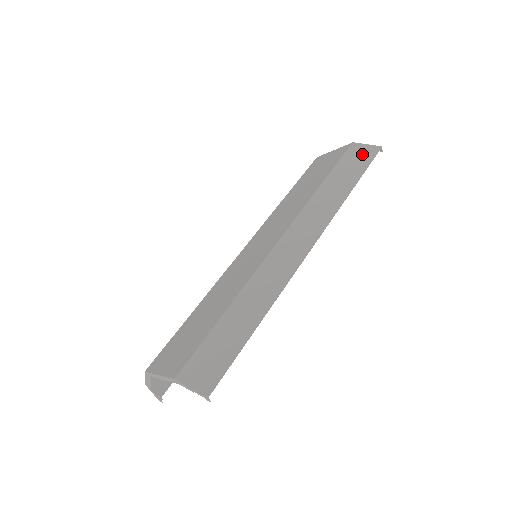
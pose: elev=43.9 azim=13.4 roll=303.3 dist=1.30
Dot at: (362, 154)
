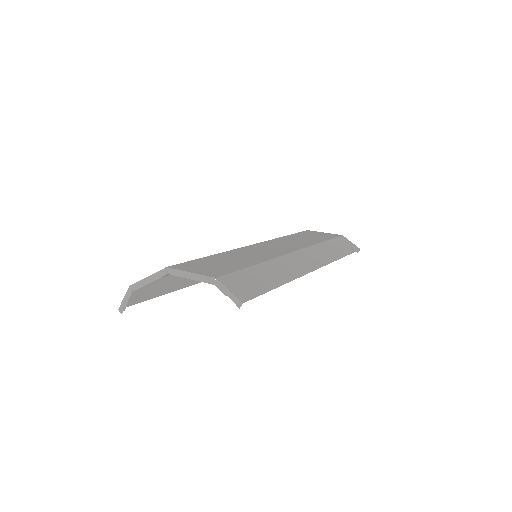
Dot at: (348, 244)
